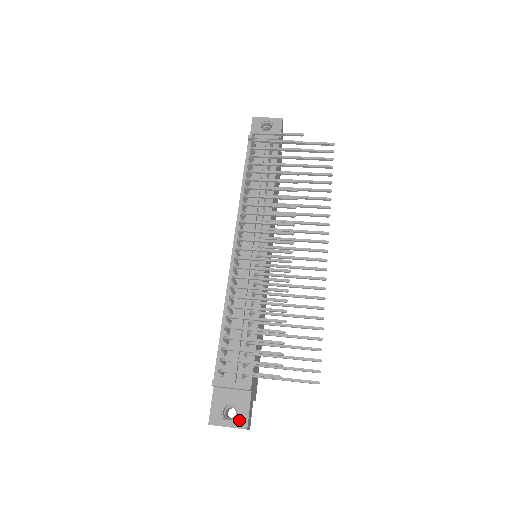
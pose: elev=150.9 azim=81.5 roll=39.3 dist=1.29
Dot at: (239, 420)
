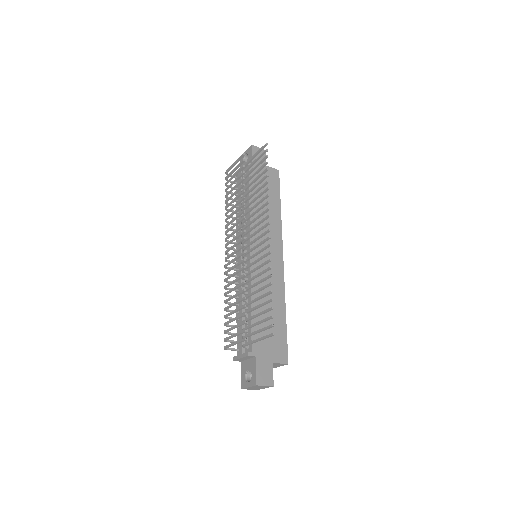
Dot at: (252, 380)
